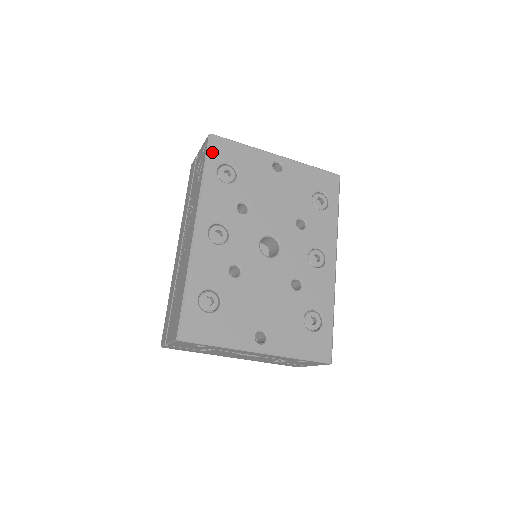
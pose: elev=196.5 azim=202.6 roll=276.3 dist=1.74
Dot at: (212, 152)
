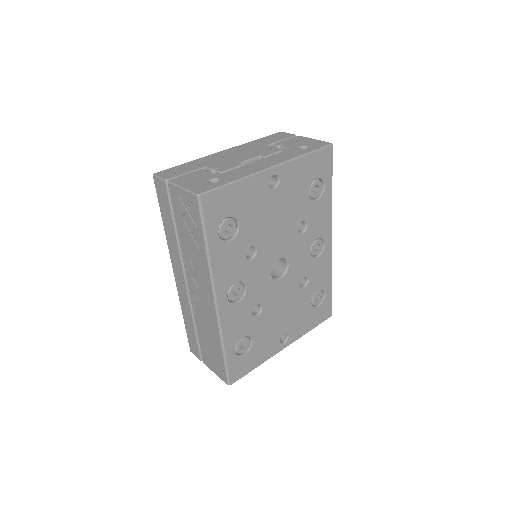
Dot at: (208, 217)
